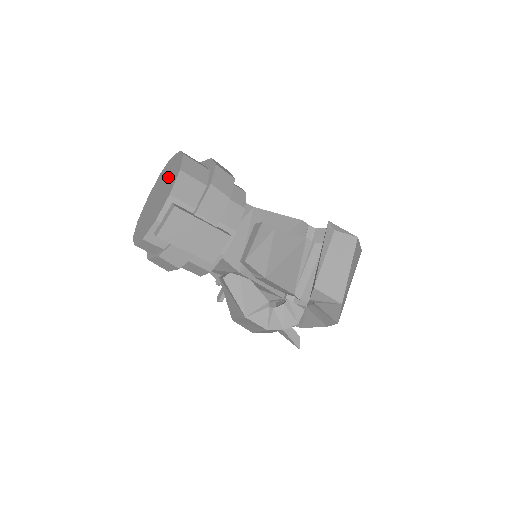
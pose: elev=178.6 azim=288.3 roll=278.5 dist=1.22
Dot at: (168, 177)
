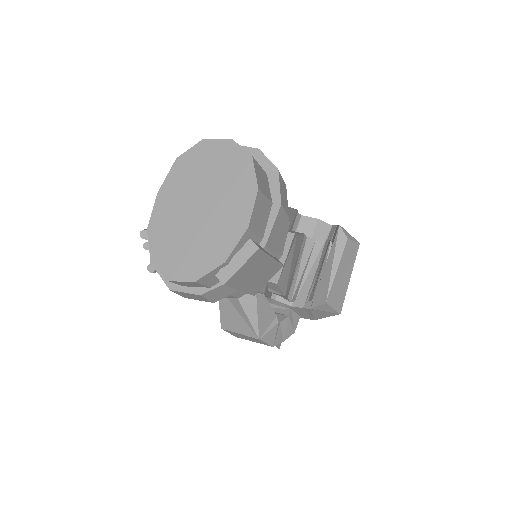
Dot at: (220, 183)
